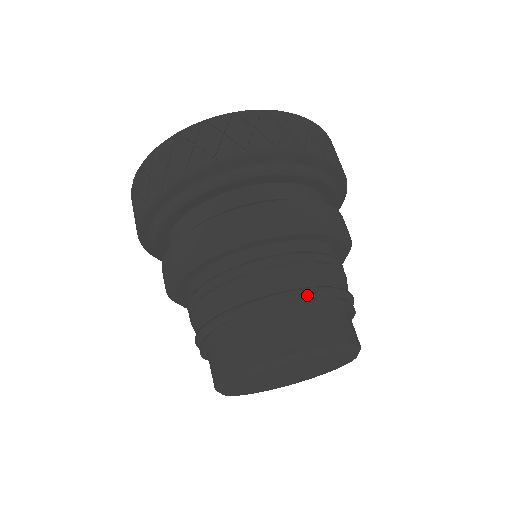
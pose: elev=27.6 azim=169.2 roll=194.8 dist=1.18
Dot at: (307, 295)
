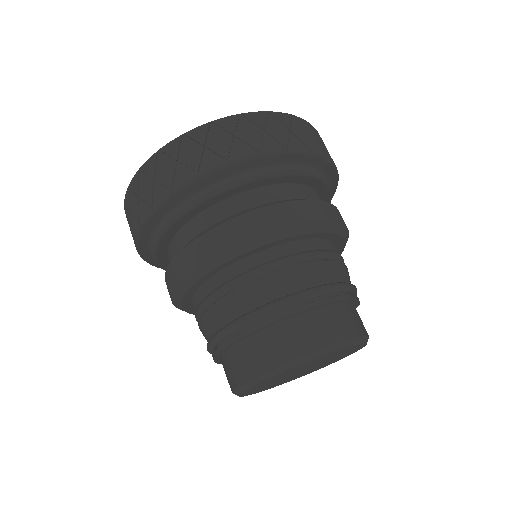
Dot at: (340, 289)
